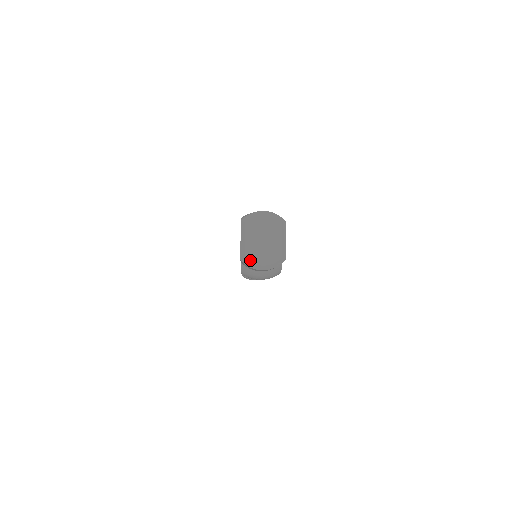
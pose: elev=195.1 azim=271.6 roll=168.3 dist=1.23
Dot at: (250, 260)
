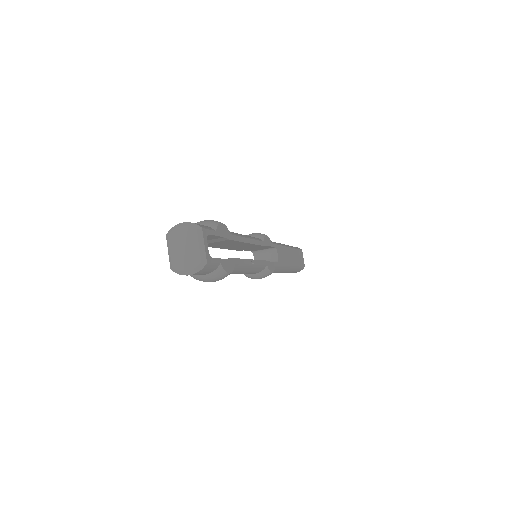
Dot at: (176, 268)
